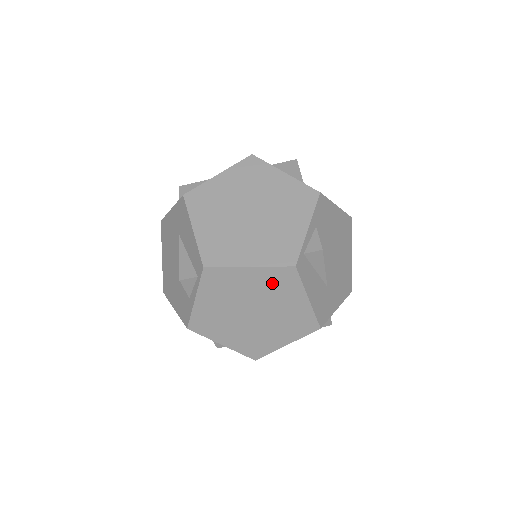
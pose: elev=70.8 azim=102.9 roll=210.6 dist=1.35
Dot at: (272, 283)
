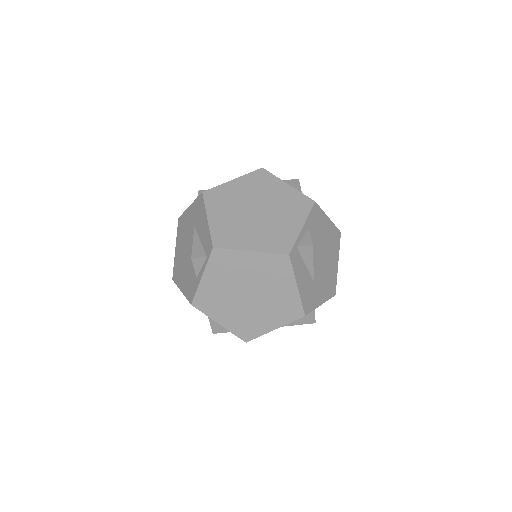
Dot at: (268, 268)
